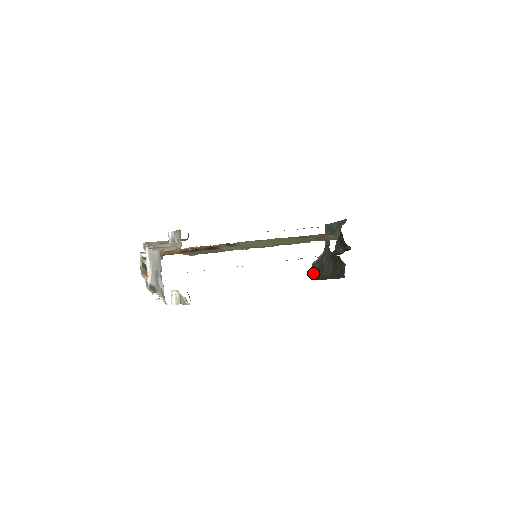
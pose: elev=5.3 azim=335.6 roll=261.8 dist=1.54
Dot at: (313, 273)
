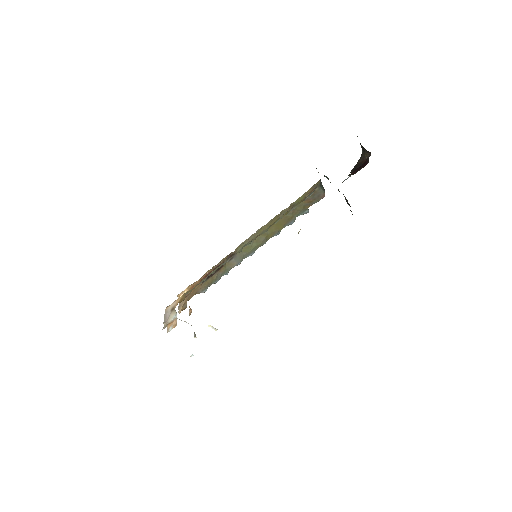
Dot at: occluded
